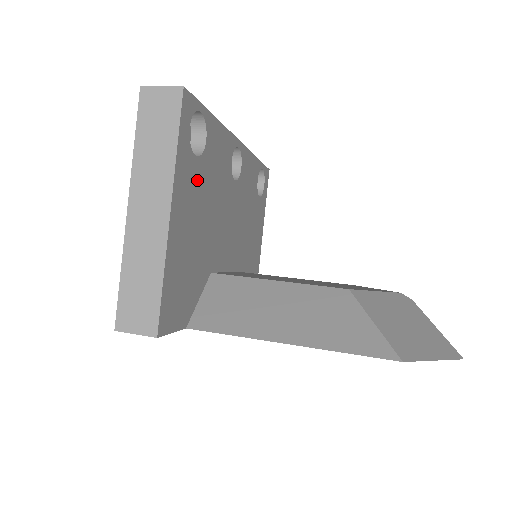
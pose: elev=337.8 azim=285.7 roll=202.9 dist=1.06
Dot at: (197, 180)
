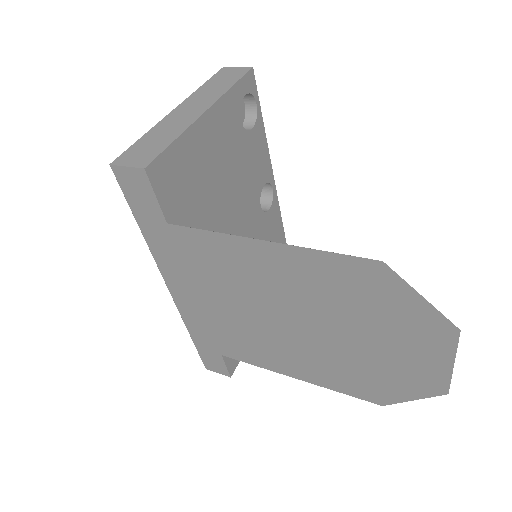
Dot at: (234, 137)
